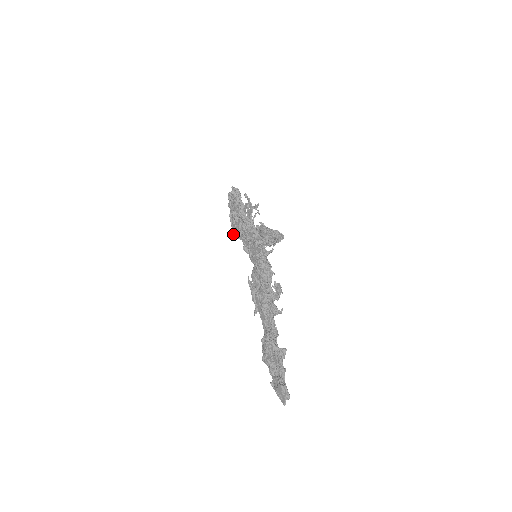
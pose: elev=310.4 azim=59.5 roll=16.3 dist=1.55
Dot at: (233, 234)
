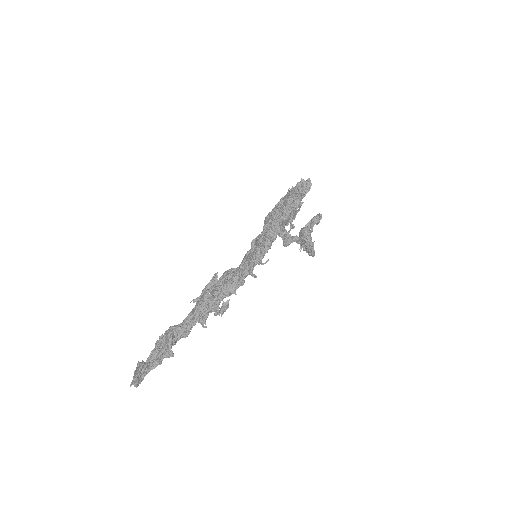
Dot at: (268, 215)
